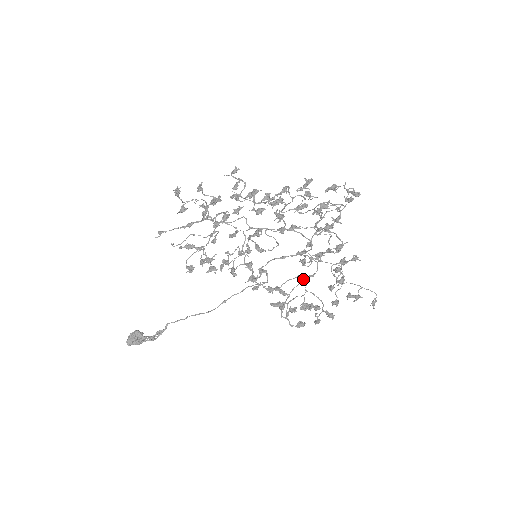
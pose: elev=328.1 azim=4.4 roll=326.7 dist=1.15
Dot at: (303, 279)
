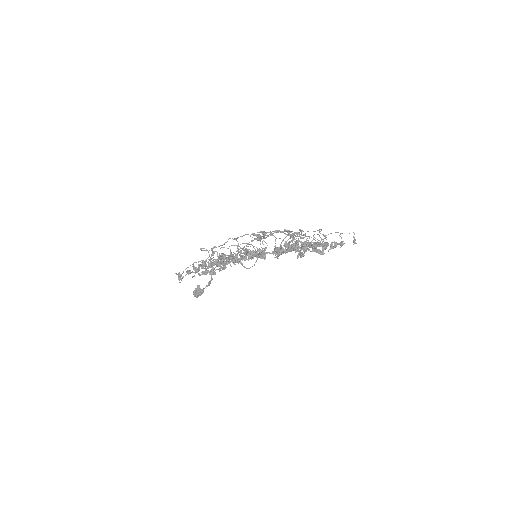
Dot at: occluded
